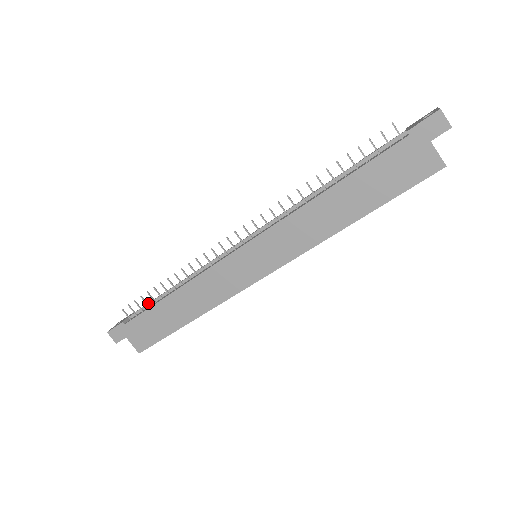
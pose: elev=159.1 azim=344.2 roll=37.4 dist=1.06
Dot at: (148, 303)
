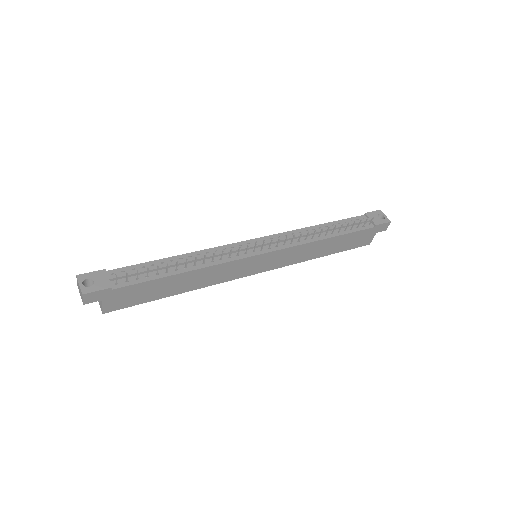
Dot at: (144, 271)
